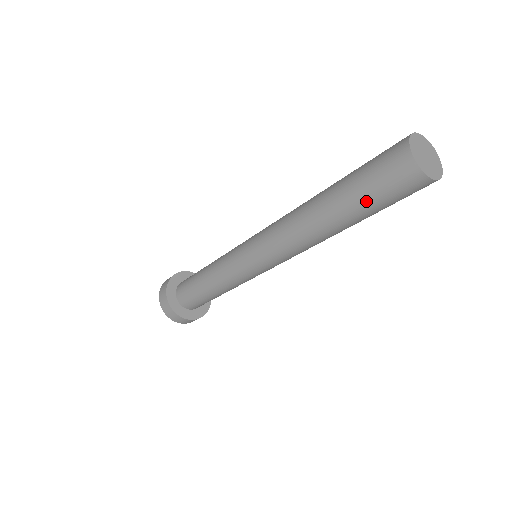
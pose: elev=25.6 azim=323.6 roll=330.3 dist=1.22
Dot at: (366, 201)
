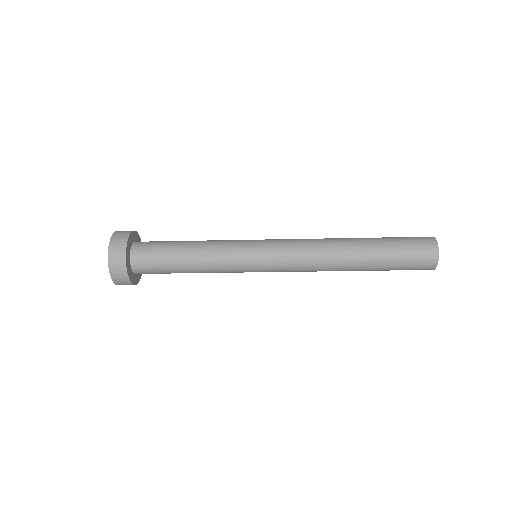
Dot at: (394, 256)
